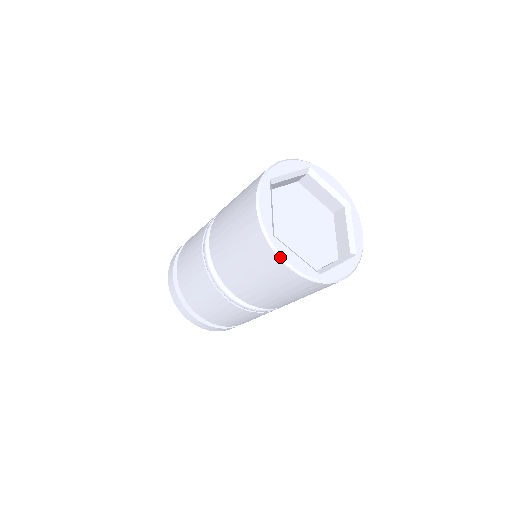
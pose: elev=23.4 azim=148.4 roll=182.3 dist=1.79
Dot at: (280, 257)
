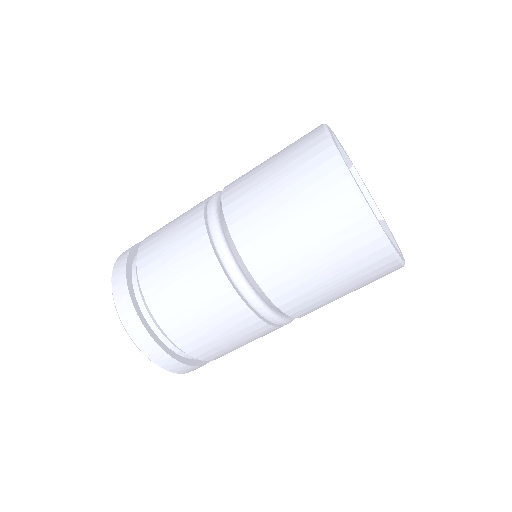
Dot at: (352, 180)
